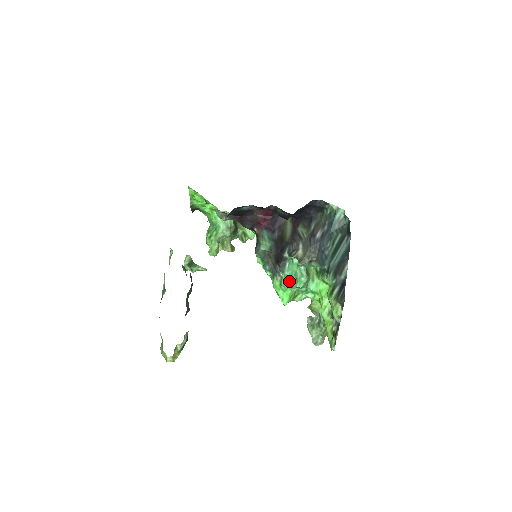
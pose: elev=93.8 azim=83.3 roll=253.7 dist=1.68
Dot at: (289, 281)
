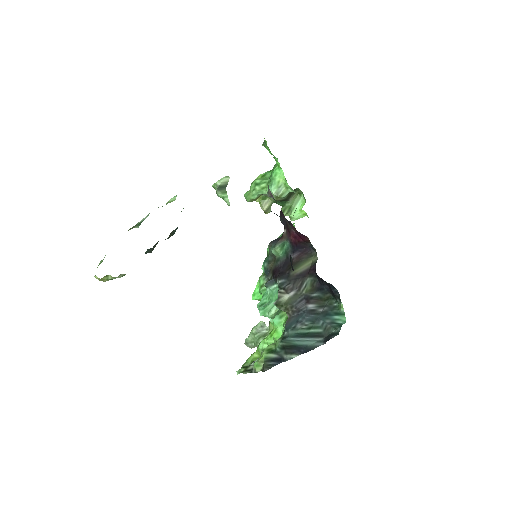
Dot at: (265, 296)
